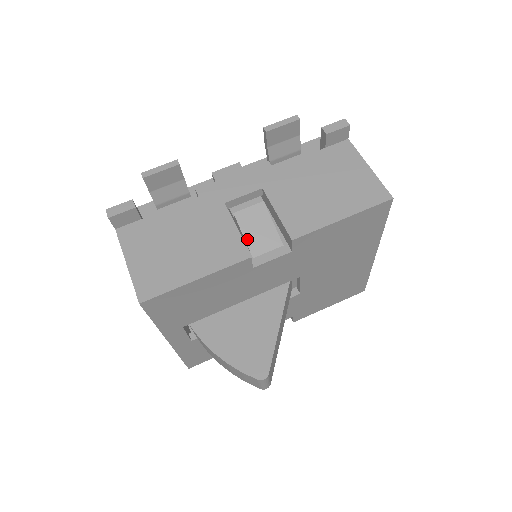
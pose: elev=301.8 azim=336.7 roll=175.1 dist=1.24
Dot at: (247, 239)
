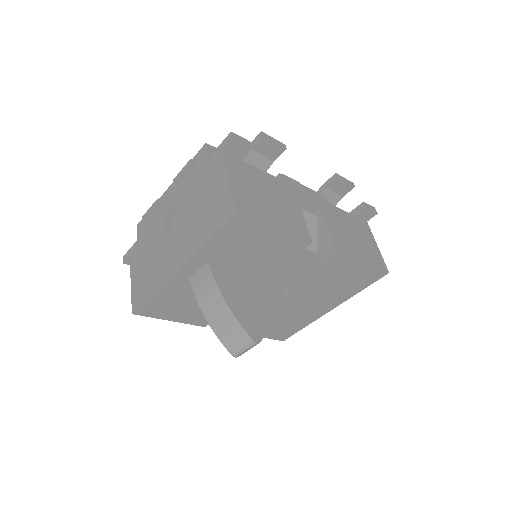
Dot at: occluded
